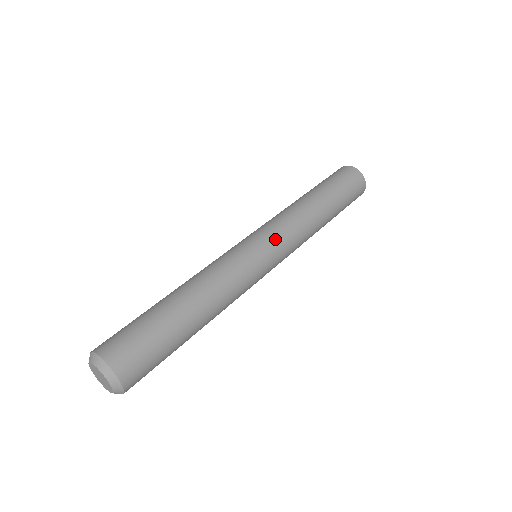
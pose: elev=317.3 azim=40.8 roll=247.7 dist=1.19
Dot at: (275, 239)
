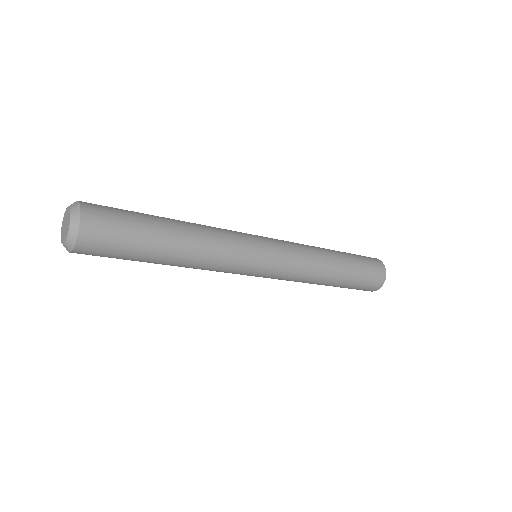
Dot at: occluded
